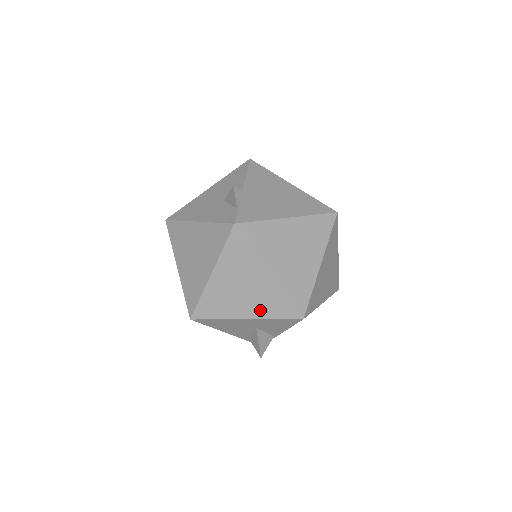
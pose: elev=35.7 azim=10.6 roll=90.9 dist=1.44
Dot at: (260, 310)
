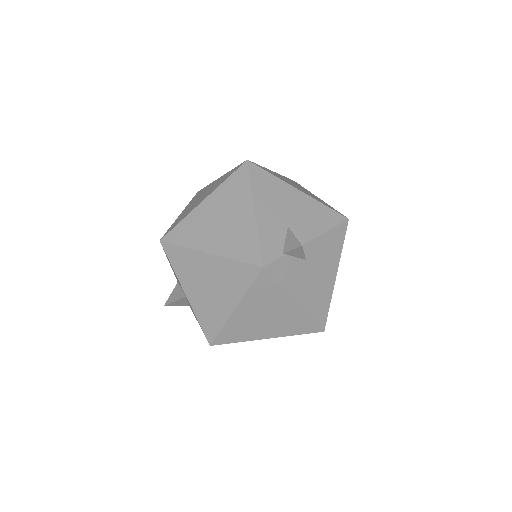
Dot at: (199, 306)
